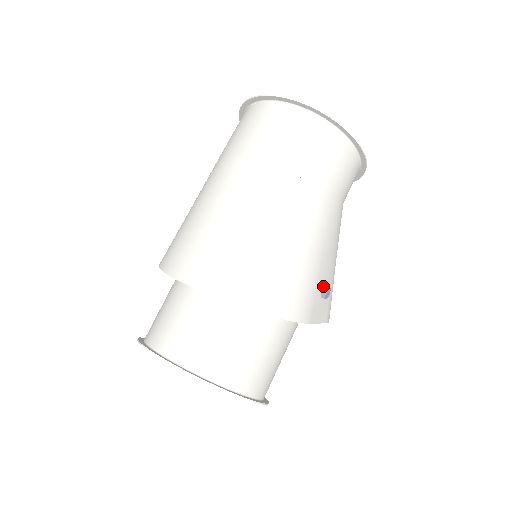
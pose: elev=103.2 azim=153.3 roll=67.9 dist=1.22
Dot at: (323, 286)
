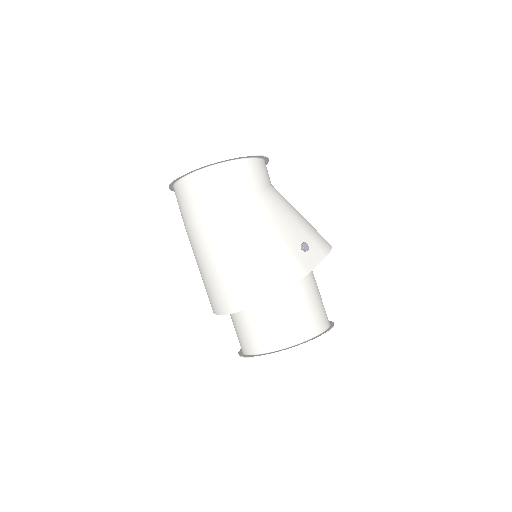
Dot at: (300, 245)
